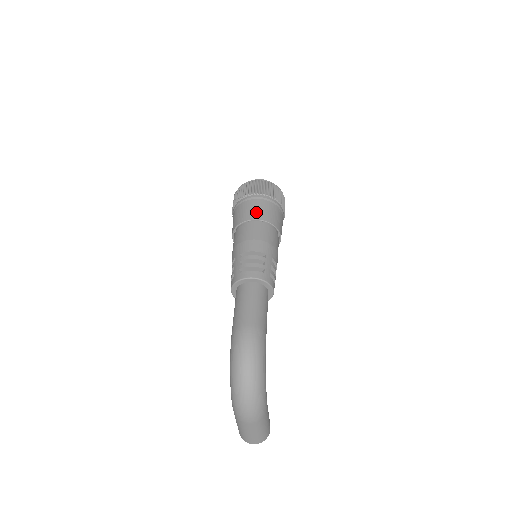
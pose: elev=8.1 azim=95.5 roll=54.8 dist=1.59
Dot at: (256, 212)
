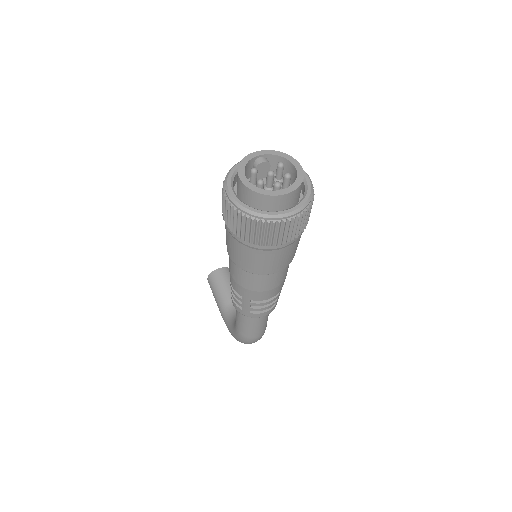
Dot at: (278, 265)
